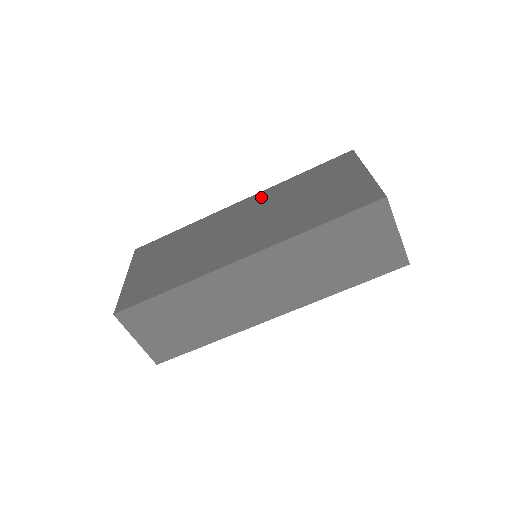
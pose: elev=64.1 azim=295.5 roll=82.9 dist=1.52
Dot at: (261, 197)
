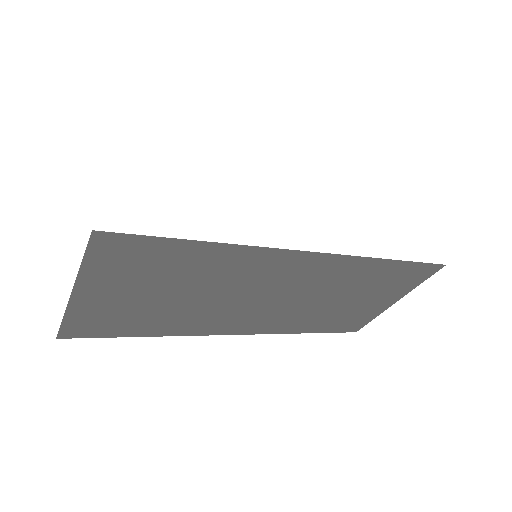
Dot at: (332, 267)
